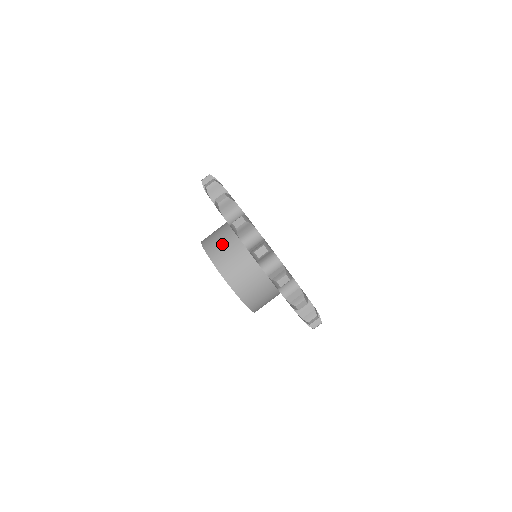
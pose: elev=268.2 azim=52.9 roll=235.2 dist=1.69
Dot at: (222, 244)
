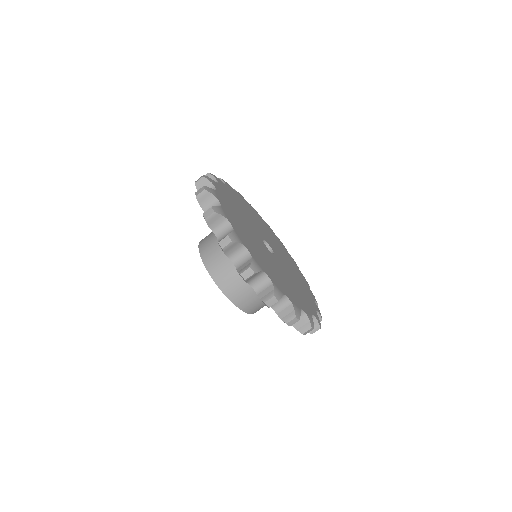
Dot at: (217, 251)
